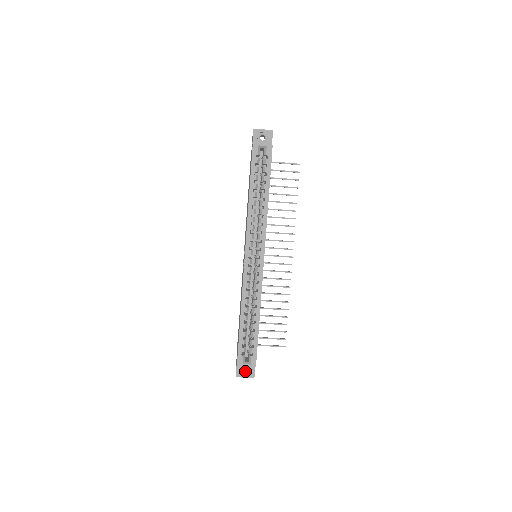
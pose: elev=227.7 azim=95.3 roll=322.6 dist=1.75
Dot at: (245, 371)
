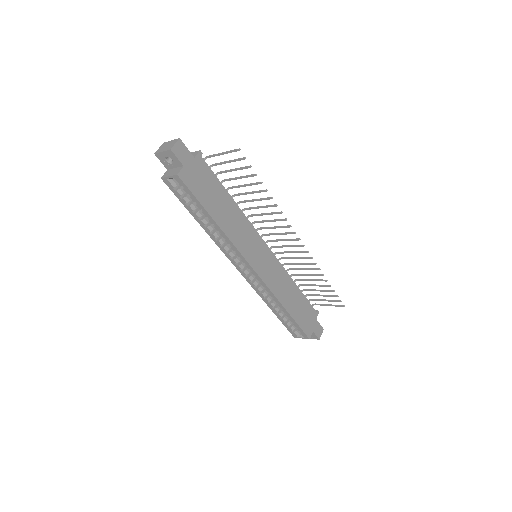
Dot at: occluded
